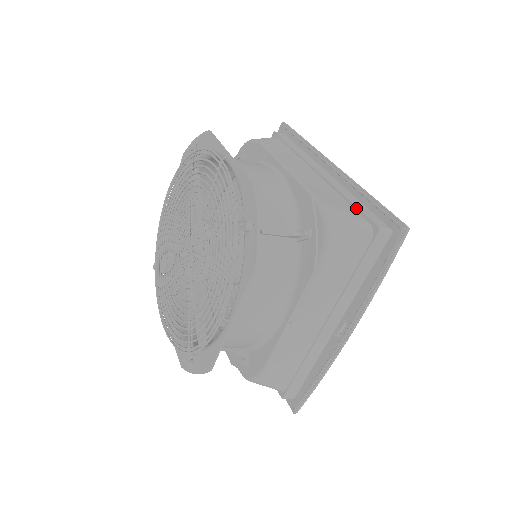
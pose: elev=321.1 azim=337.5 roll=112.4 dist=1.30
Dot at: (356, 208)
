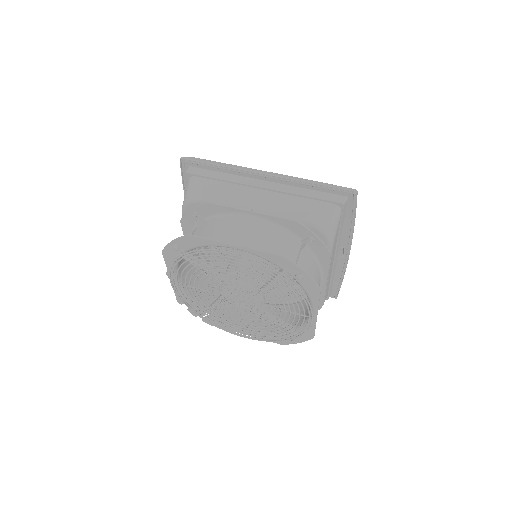
Dot at: (316, 199)
